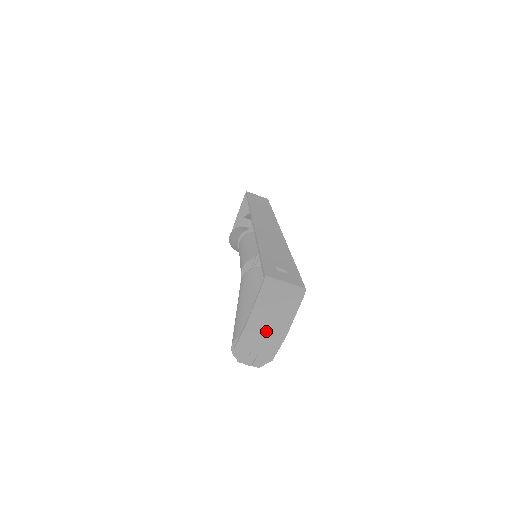
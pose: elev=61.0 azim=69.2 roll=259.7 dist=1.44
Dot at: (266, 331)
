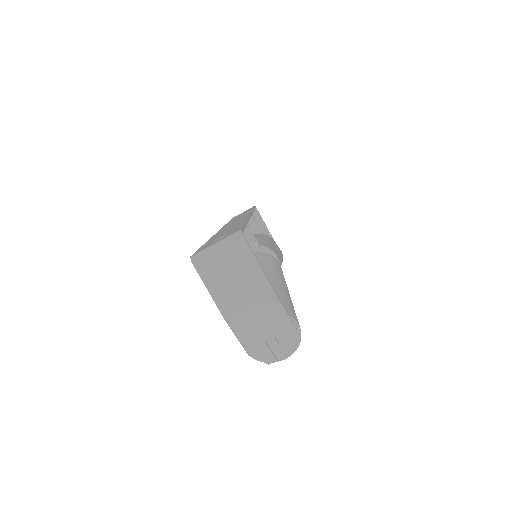
Dot at: (250, 308)
